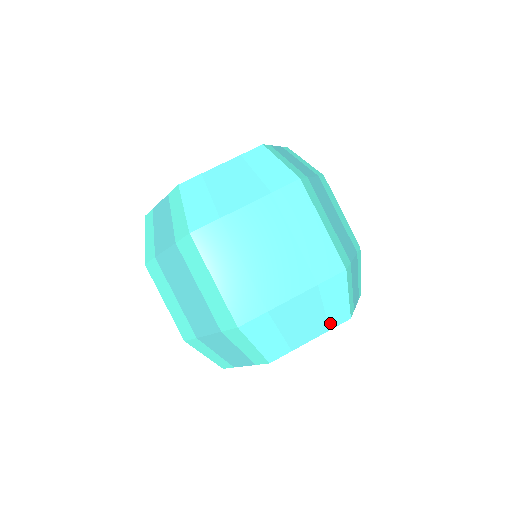
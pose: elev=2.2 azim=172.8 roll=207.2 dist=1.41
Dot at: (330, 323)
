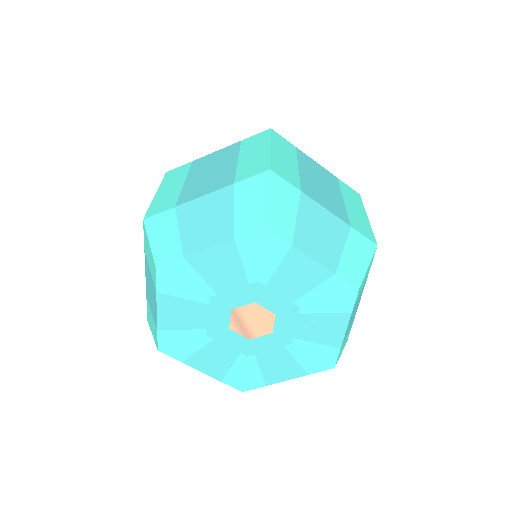
Dot at: (237, 230)
